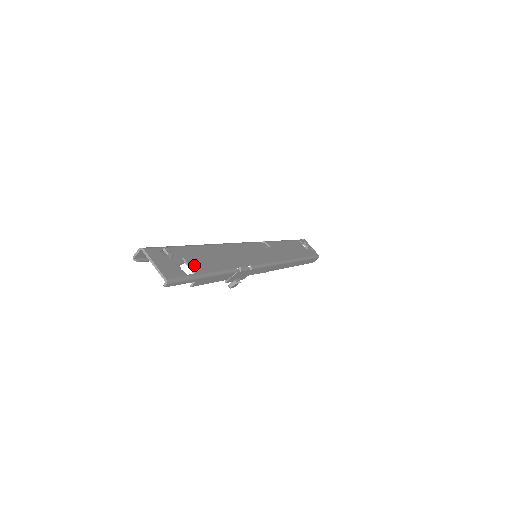
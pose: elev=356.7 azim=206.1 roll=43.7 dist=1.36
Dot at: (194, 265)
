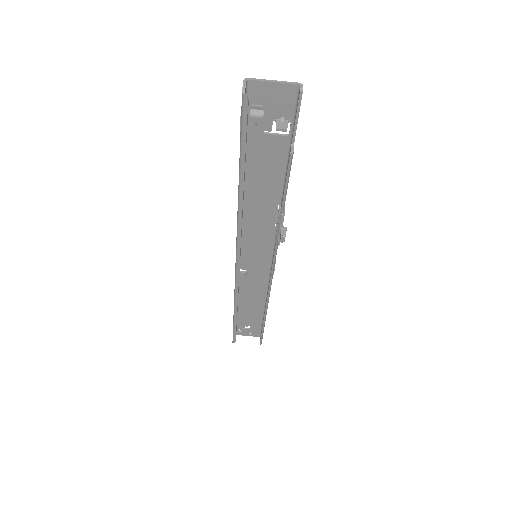
Dot at: (275, 141)
